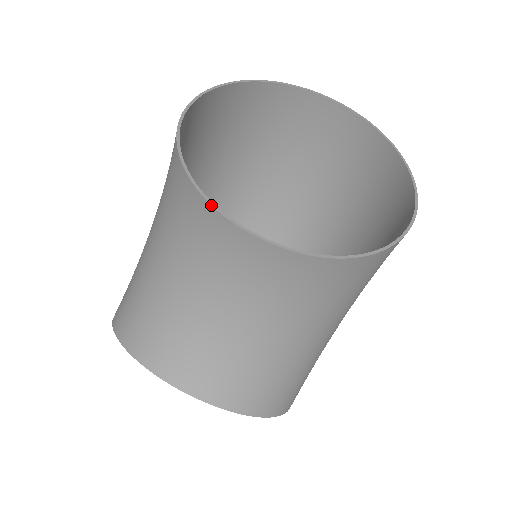
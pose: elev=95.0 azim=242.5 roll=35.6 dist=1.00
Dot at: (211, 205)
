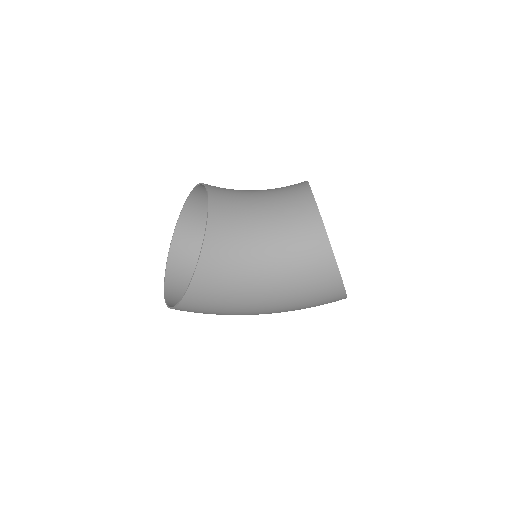
Dot at: (308, 183)
